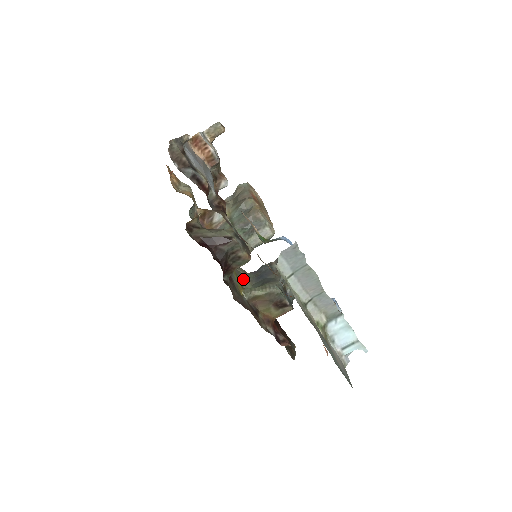
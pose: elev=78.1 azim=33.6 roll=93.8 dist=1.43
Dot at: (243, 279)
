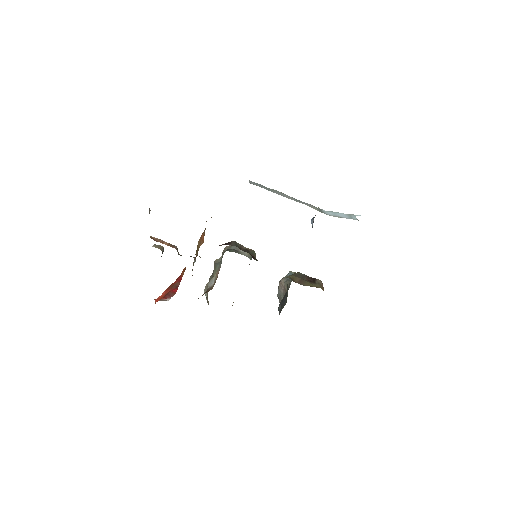
Dot at: occluded
